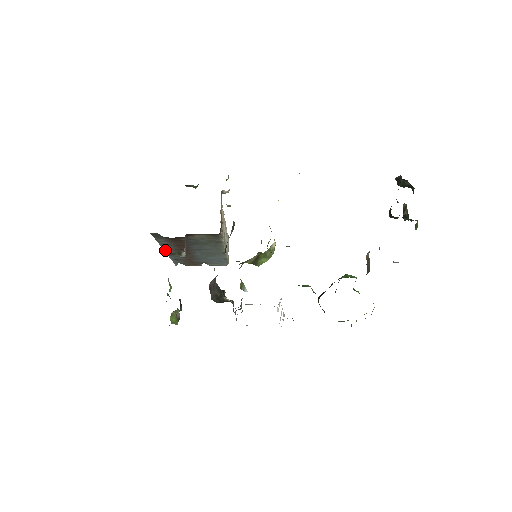
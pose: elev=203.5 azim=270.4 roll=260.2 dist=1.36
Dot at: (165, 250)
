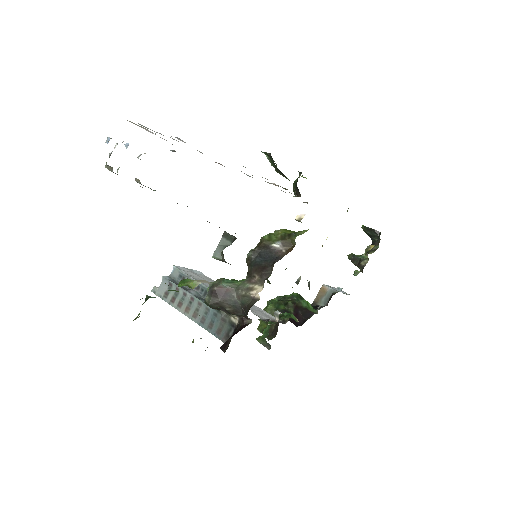
Dot at: occluded
